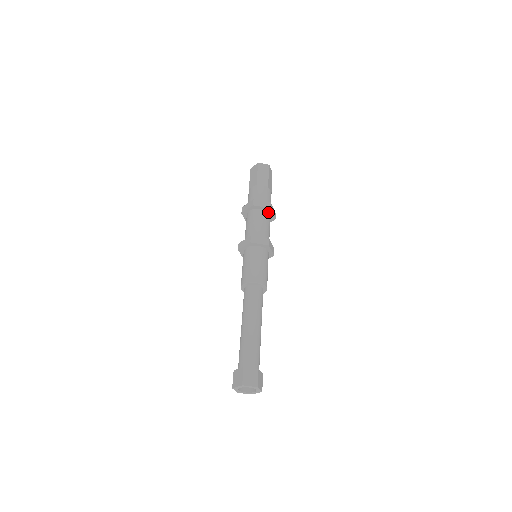
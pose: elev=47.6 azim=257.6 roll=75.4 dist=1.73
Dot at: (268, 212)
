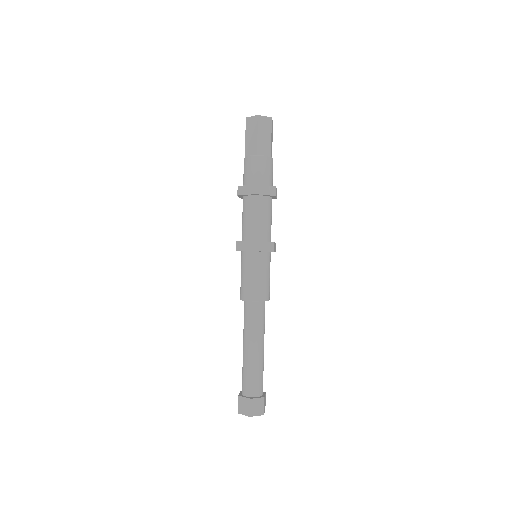
Dot at: (271, 196)
